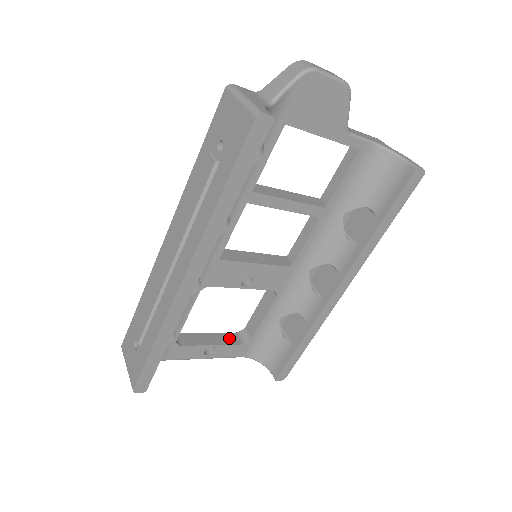
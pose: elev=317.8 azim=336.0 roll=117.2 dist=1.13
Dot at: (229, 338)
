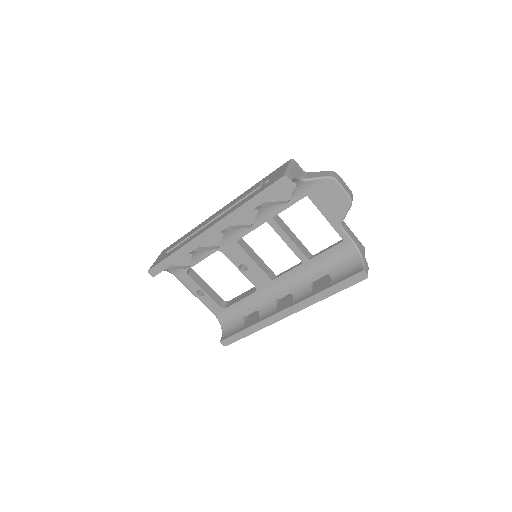
Dot at: (216, 297)
